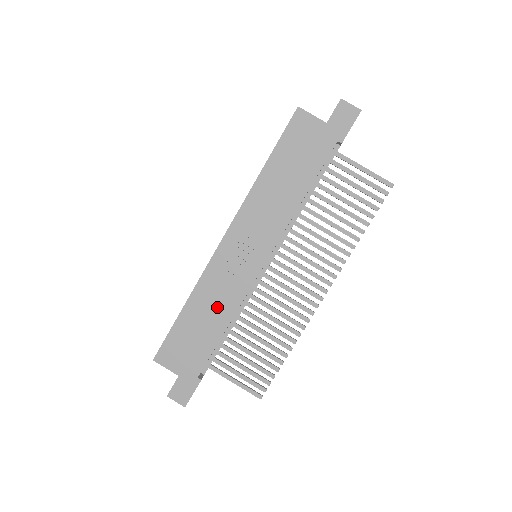
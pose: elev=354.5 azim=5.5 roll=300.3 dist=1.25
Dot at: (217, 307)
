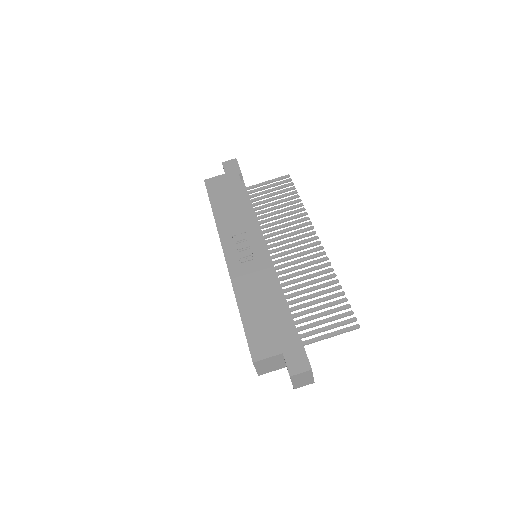
Dot at: (260, 288)
